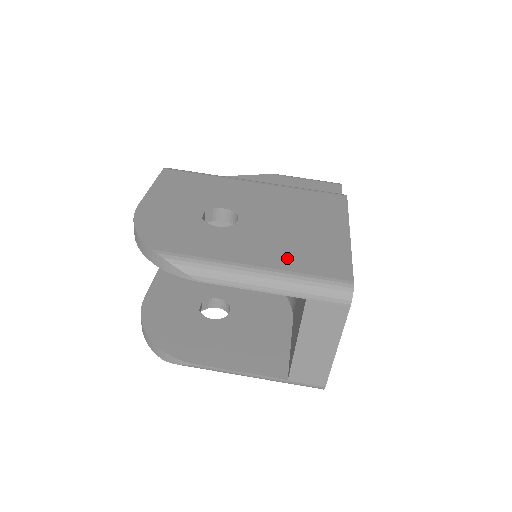
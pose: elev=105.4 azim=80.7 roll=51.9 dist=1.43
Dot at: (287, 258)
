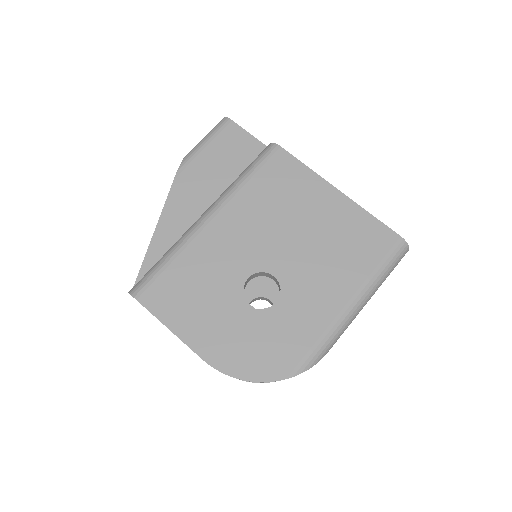
Dot at: (350, 269)
